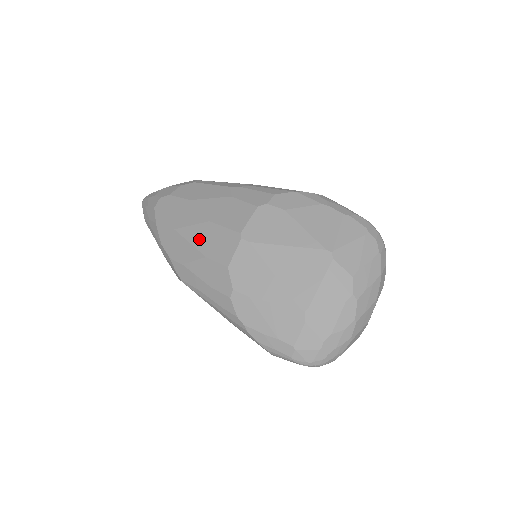
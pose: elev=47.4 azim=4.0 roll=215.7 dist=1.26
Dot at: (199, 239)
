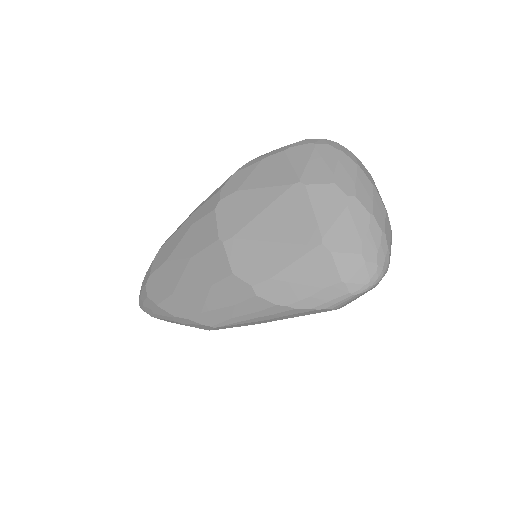
Dot at: (195, 279)
